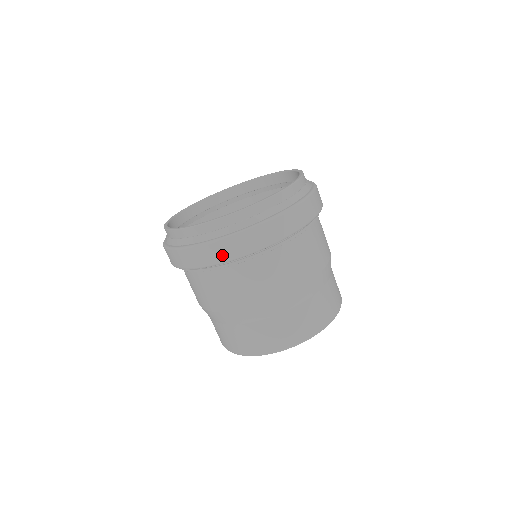
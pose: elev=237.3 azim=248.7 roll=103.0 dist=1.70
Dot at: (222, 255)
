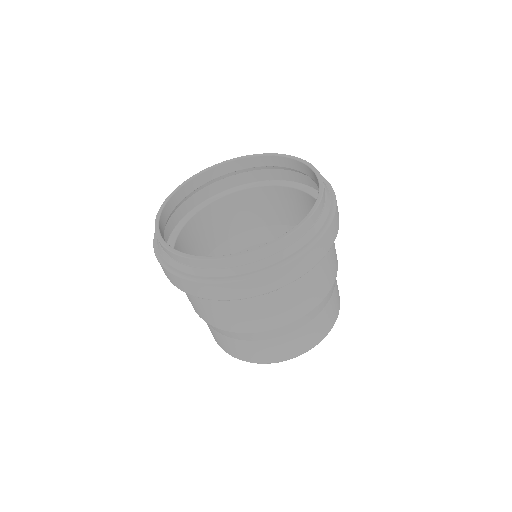
Dot at: (256, 290)
